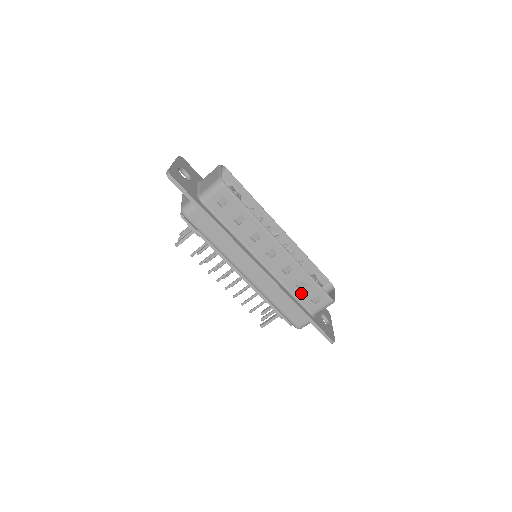
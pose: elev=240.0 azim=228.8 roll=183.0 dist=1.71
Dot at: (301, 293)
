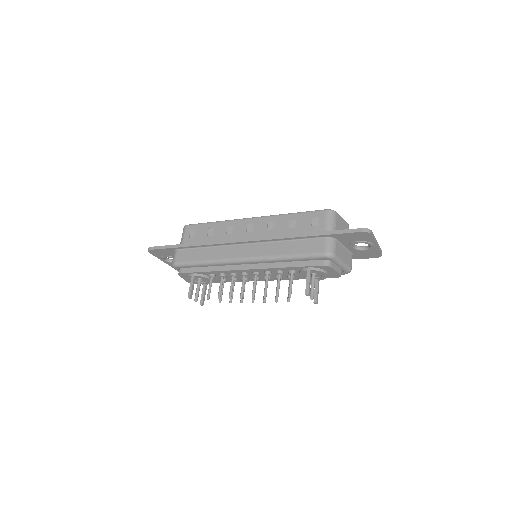
Dot at: (299, 230)
